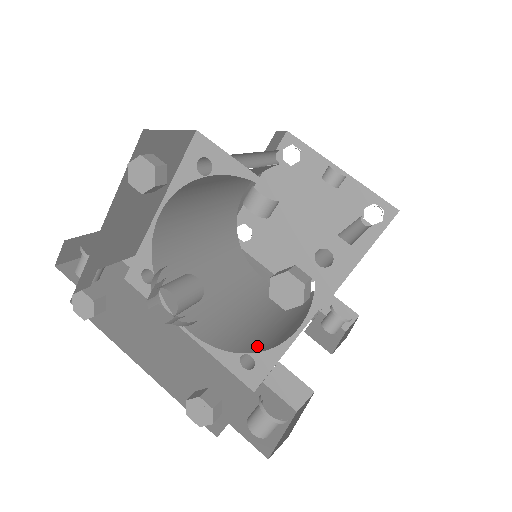
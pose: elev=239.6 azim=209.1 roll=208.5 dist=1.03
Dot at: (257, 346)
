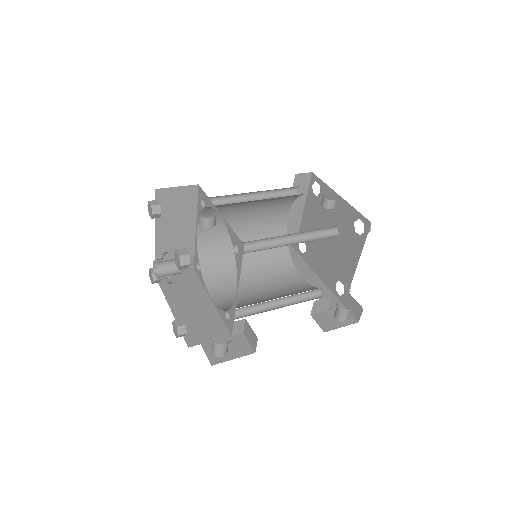
Dot at: occluded
